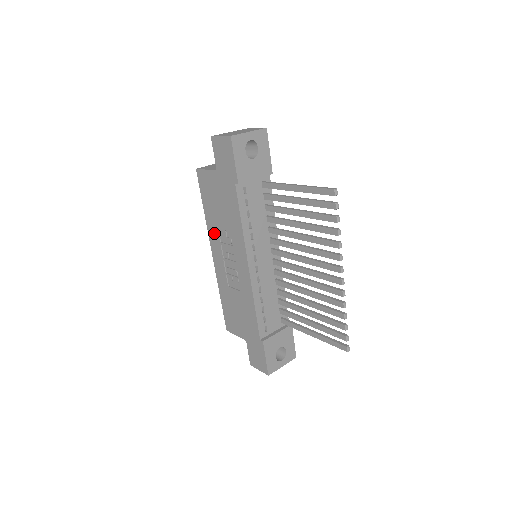
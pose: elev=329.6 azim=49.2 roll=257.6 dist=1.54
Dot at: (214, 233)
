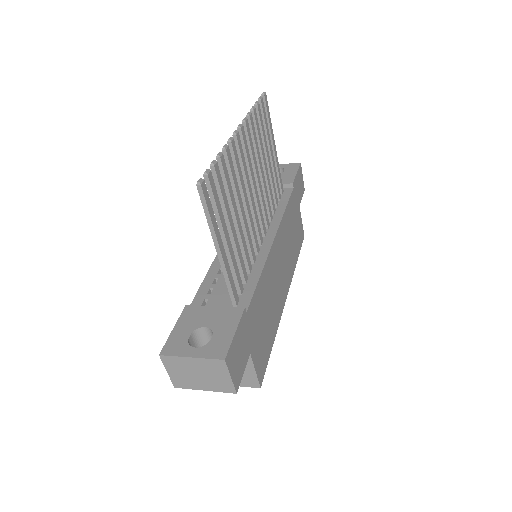
Dot at: occluded
